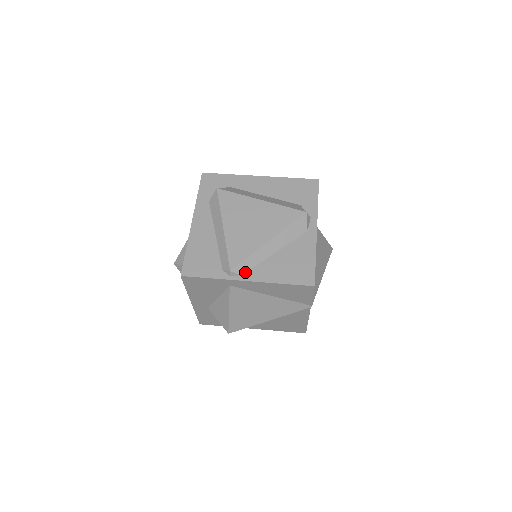
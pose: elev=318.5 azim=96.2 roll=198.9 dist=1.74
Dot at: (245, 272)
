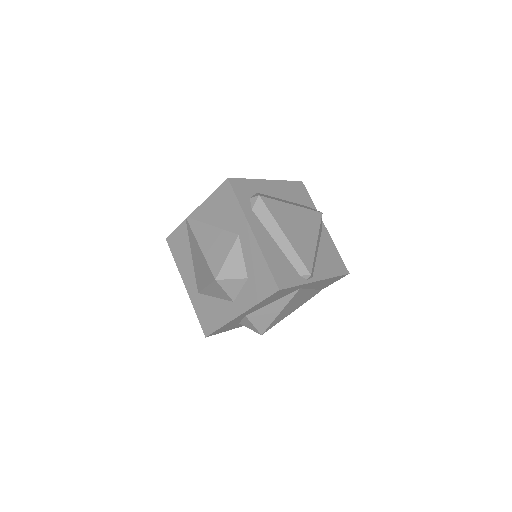
Dot at: (313, 273)
